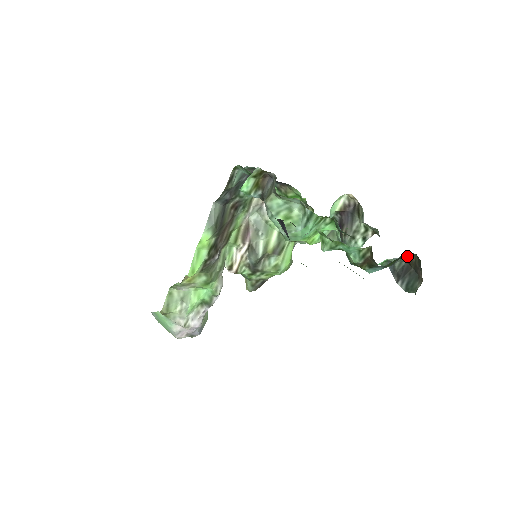
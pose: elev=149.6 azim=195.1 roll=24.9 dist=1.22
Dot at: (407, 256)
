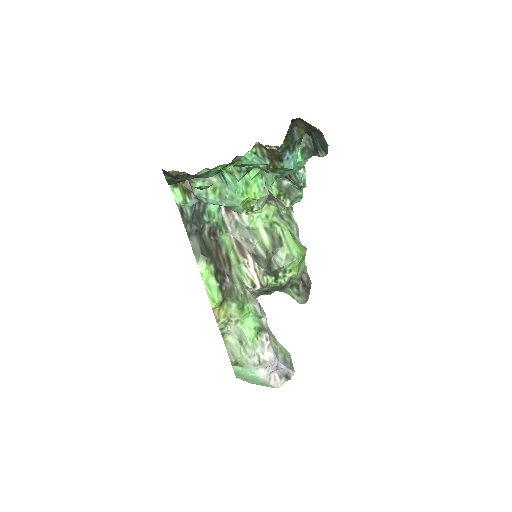
Dot at: (303, 130)
